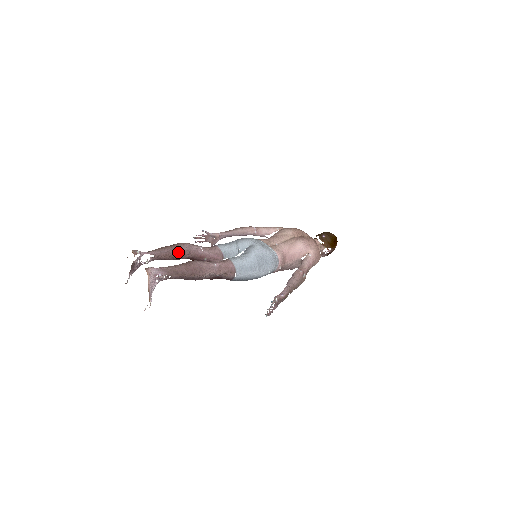
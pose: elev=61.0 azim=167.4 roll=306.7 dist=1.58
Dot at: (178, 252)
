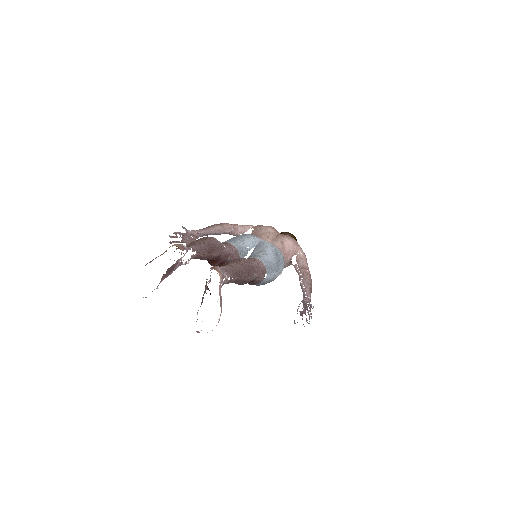
Dot at: (213, 248)
